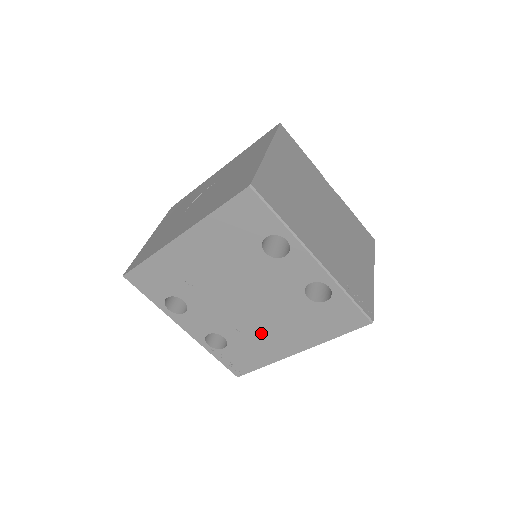
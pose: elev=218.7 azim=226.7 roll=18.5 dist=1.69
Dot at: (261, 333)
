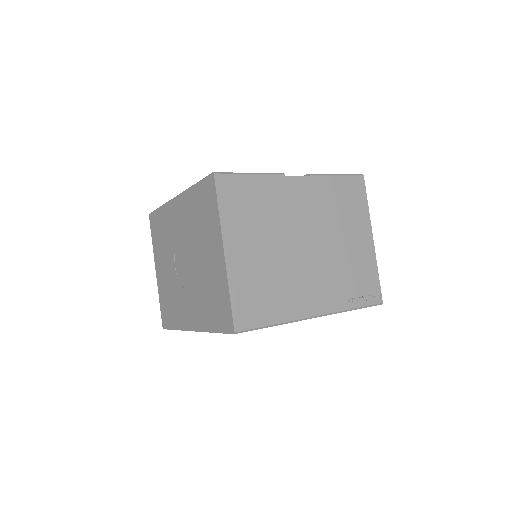
Dot at: occluded
